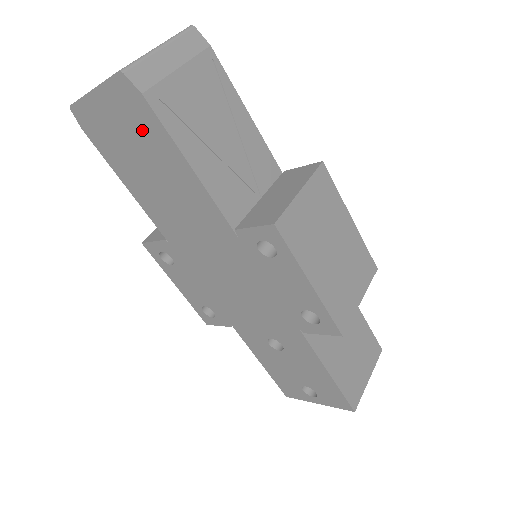
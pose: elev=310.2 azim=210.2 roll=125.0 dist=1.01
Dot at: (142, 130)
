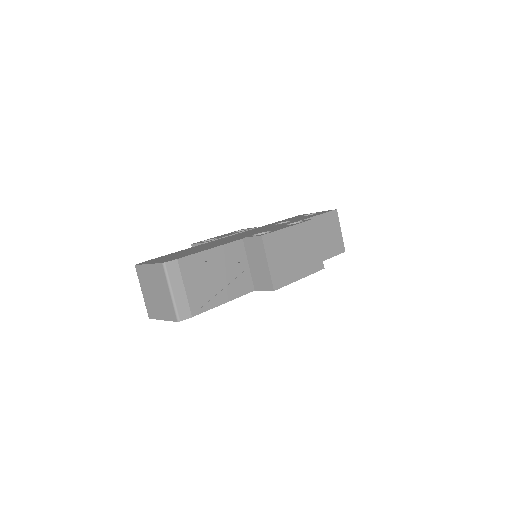
Dot at: occluded
